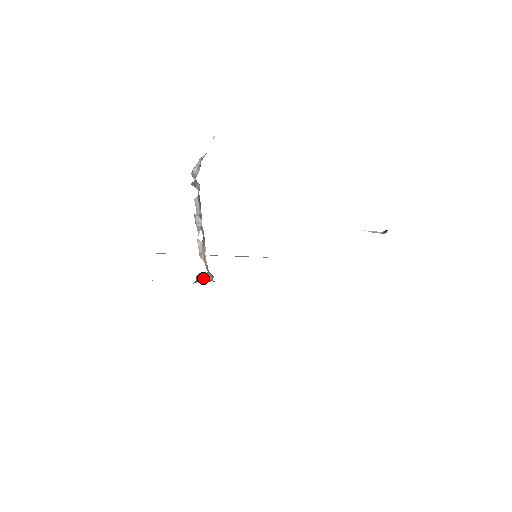
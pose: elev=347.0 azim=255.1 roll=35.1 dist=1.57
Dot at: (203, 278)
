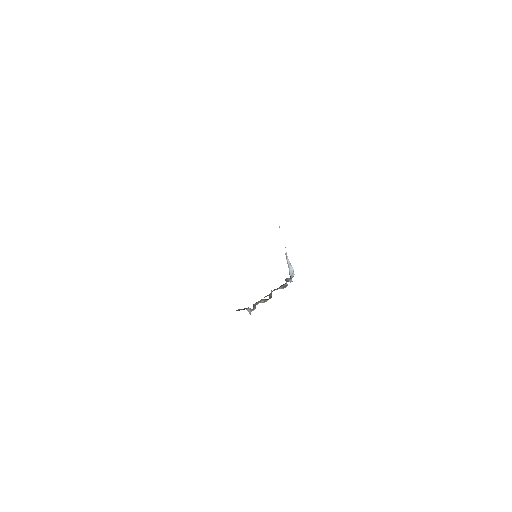
Dot at: (239, 310)
